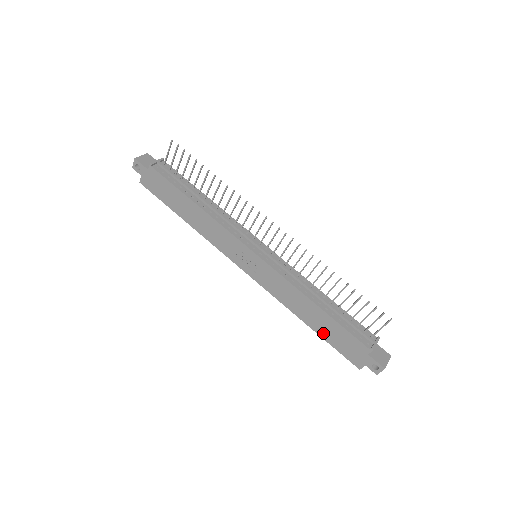
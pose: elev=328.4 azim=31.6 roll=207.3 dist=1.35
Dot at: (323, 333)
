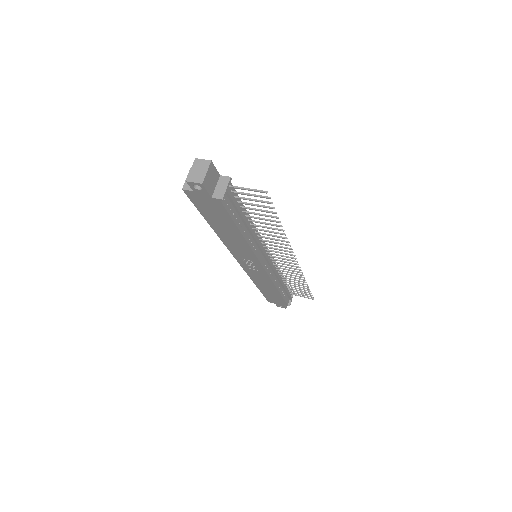
Dot at: (264, 292)
